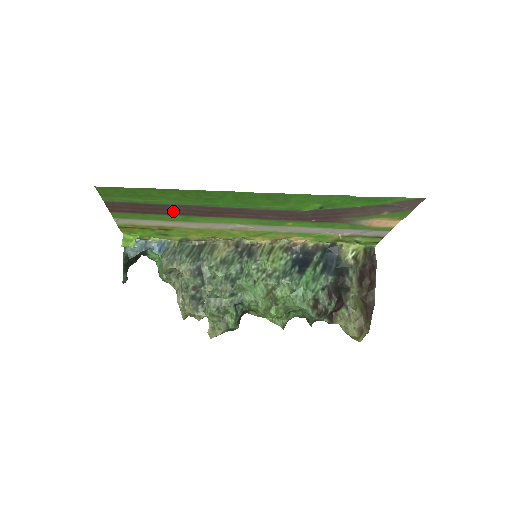
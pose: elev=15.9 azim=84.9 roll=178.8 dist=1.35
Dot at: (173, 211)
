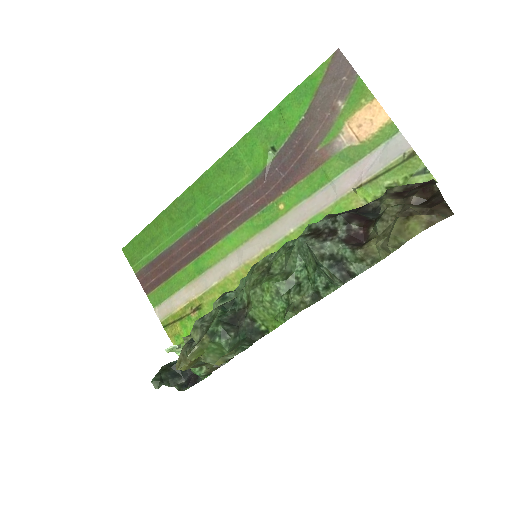
Dot at: (181, 258)
